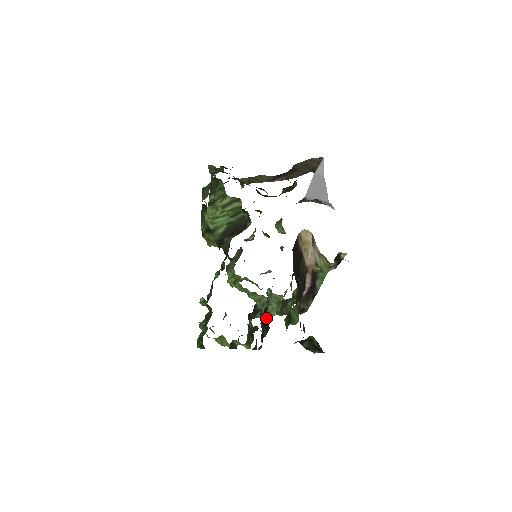
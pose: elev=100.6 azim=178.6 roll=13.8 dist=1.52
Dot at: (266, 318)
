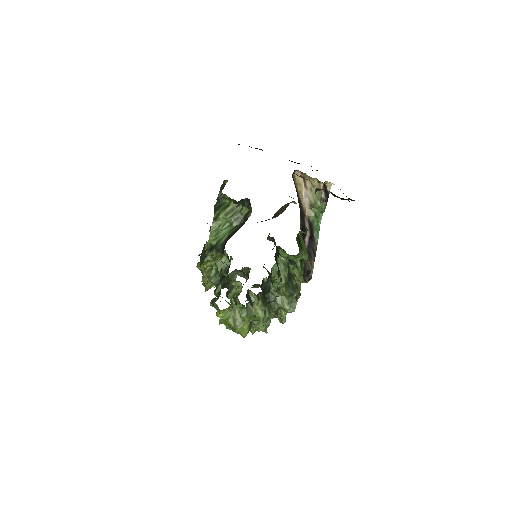
Dot at: occluded
